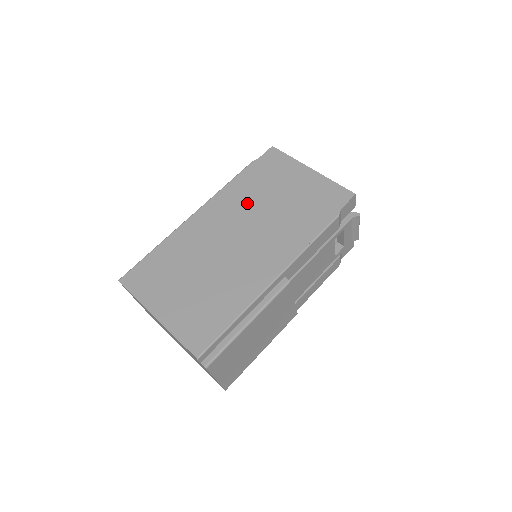
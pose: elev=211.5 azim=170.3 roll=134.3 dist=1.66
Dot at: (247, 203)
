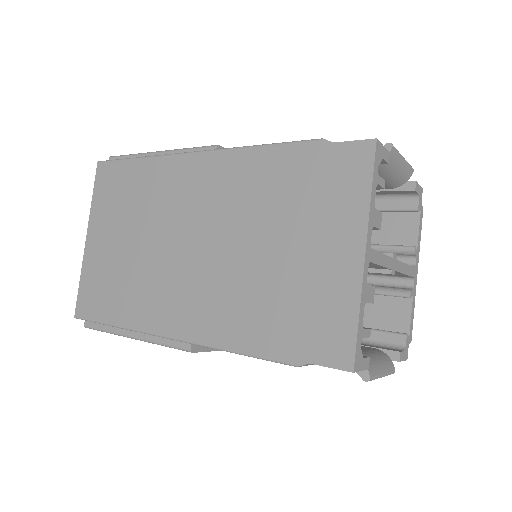
Dot at: (245, 207)
